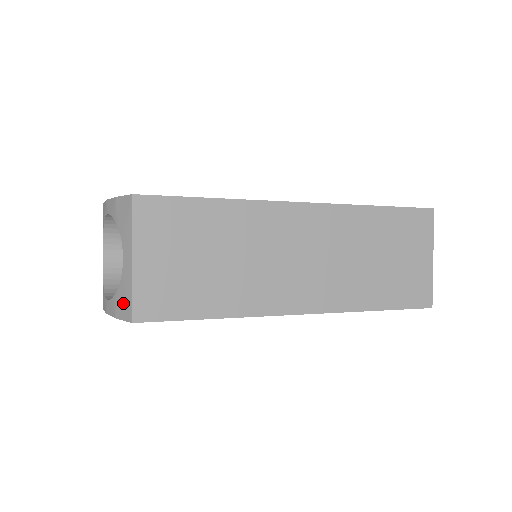
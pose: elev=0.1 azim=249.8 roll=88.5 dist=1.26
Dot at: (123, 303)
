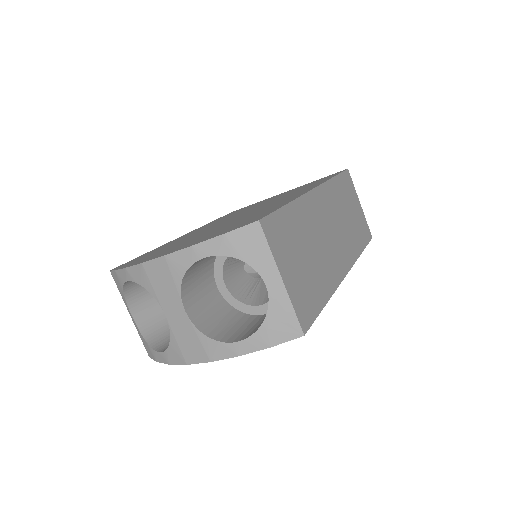
Dot at: (282, 326)
